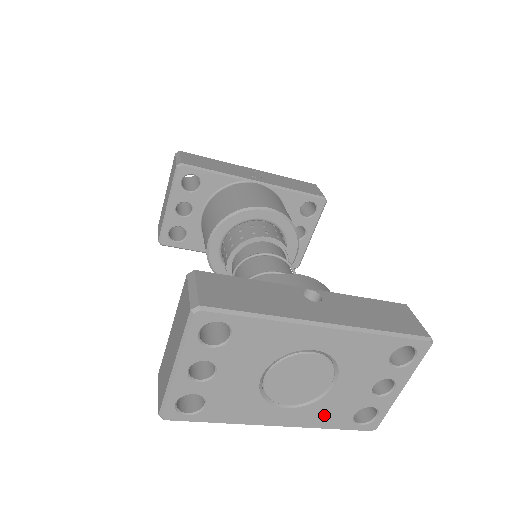
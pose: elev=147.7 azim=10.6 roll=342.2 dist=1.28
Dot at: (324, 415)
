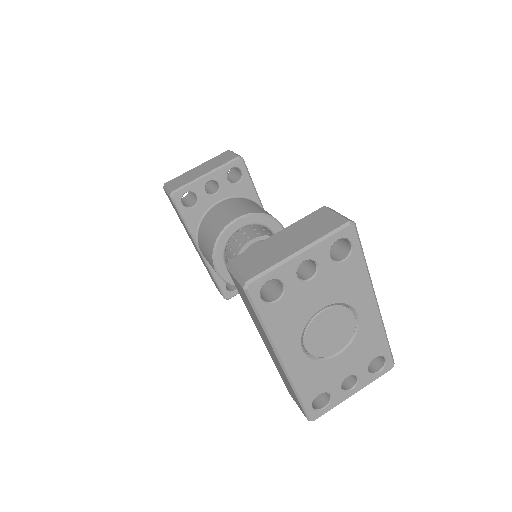
Dot at: (309, 378)
